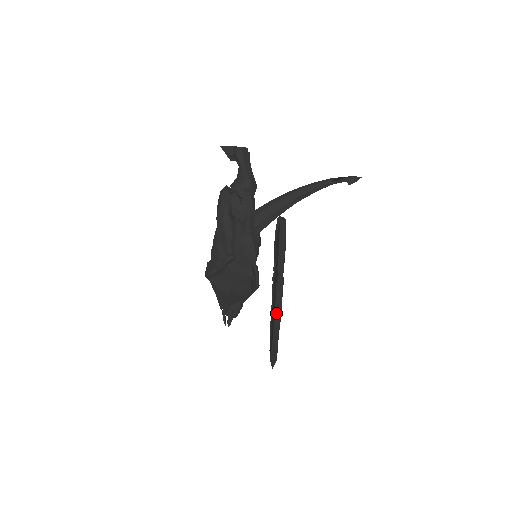
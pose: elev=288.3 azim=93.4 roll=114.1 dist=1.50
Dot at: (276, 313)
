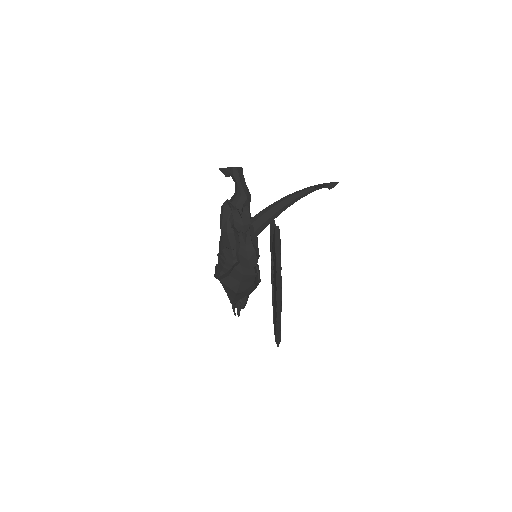
Dot at: (278, 304)
